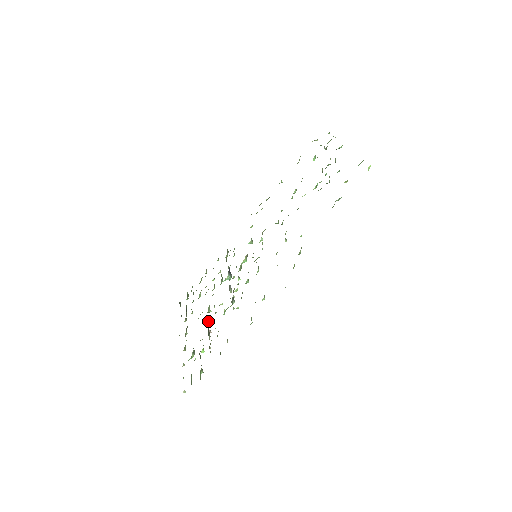
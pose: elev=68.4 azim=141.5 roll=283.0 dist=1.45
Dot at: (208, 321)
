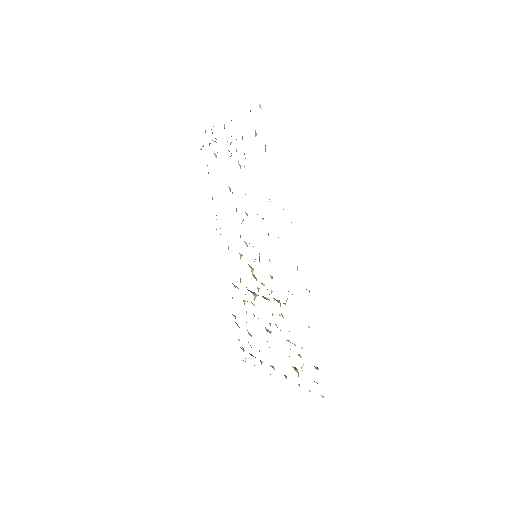
Dot at: occluded
